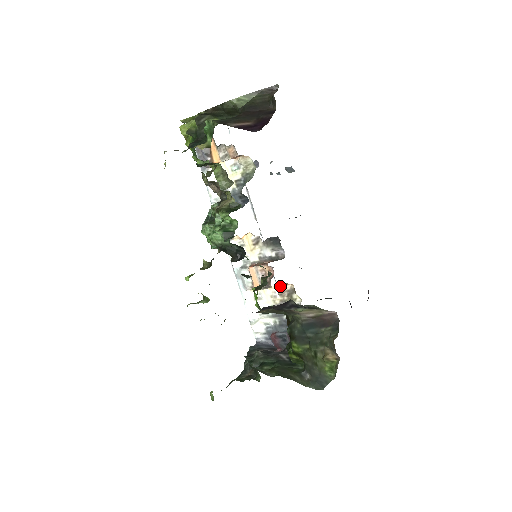
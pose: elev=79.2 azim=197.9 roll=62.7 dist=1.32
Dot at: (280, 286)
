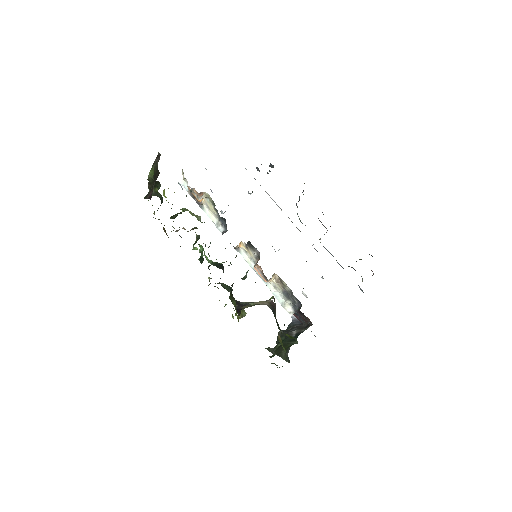
Dot at: (273, 276)
